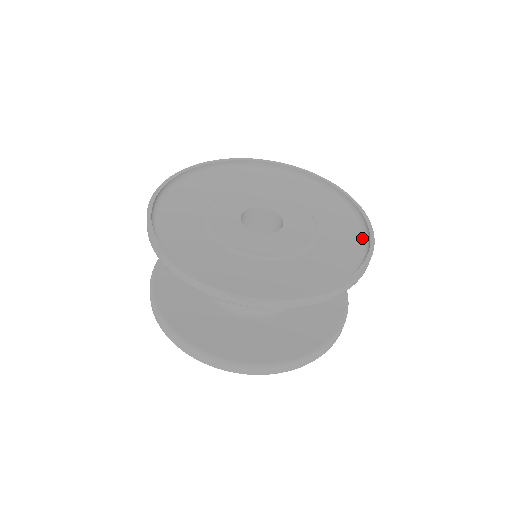
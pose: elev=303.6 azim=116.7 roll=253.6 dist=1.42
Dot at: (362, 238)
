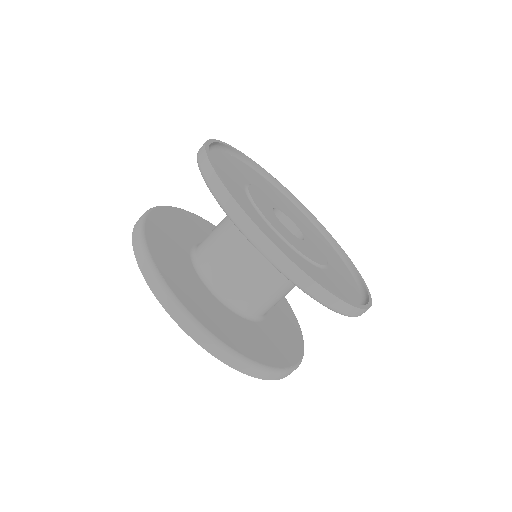
Dot at: (359, 293)
